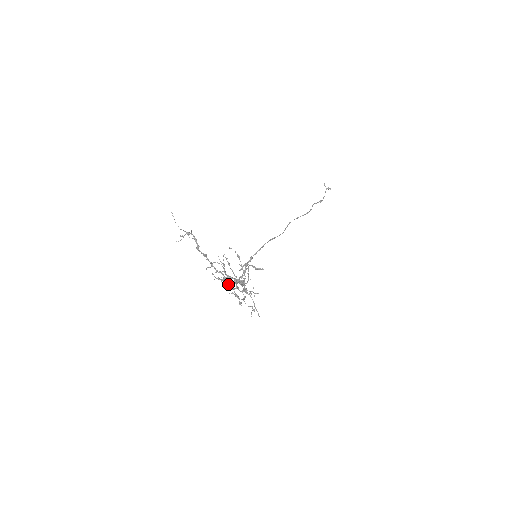
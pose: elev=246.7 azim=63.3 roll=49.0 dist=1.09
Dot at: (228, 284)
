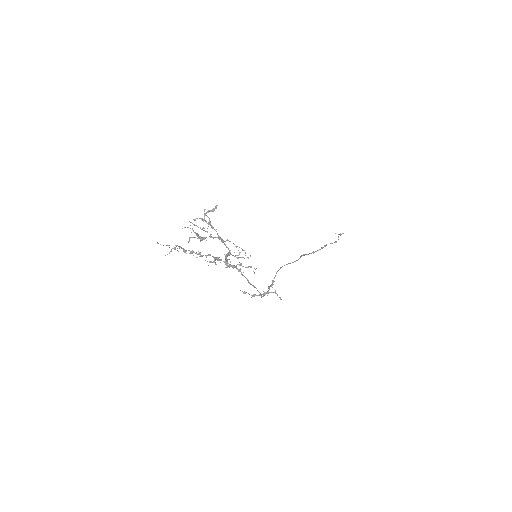
Dot at: (249, 294)
